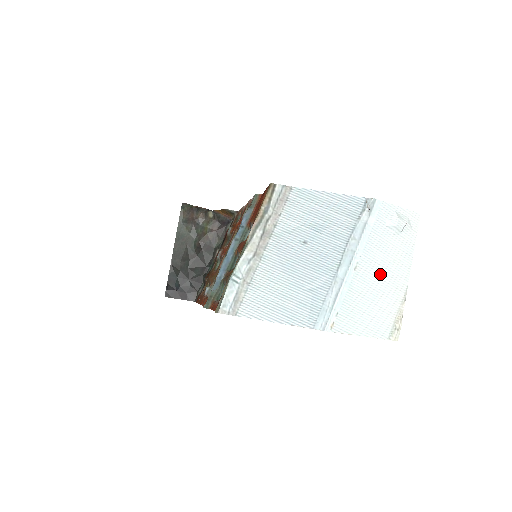
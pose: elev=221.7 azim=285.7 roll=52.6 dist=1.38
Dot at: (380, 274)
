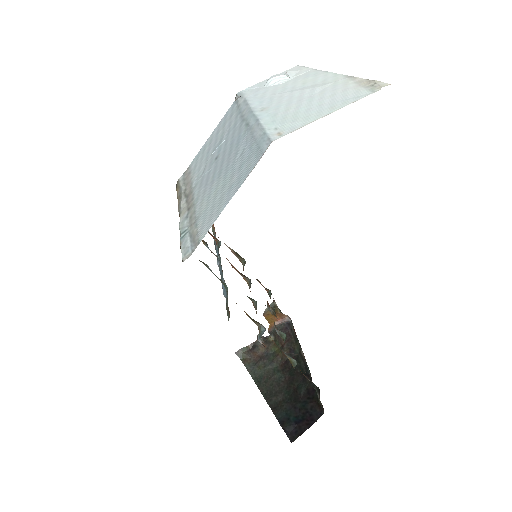
Dot at: (298, 94)
